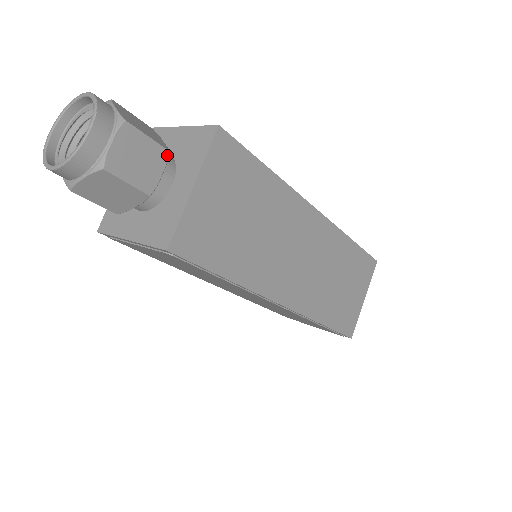
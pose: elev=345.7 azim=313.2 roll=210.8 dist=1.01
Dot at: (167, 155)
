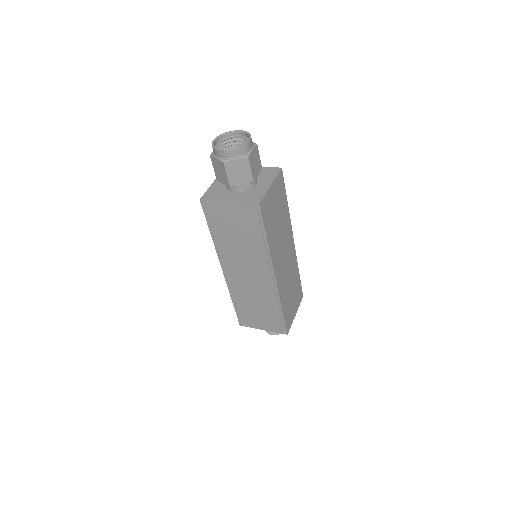
Dot at: occluded
